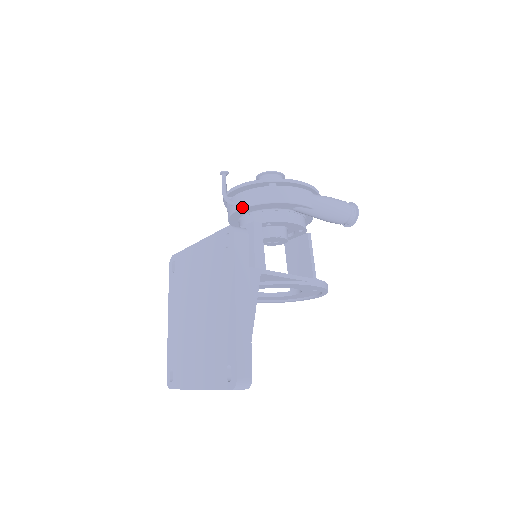
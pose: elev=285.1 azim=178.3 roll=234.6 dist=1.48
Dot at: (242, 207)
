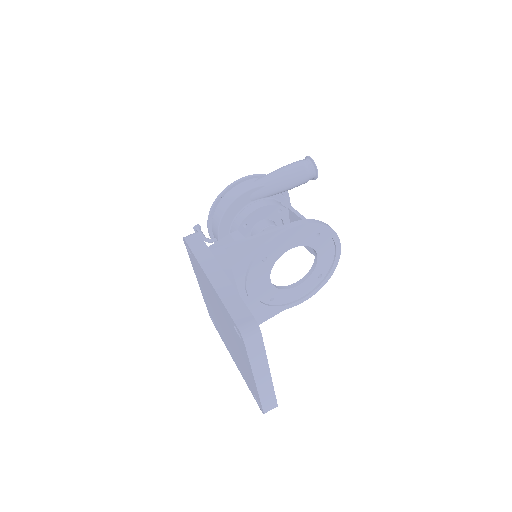
Dot at: (217, 233)
